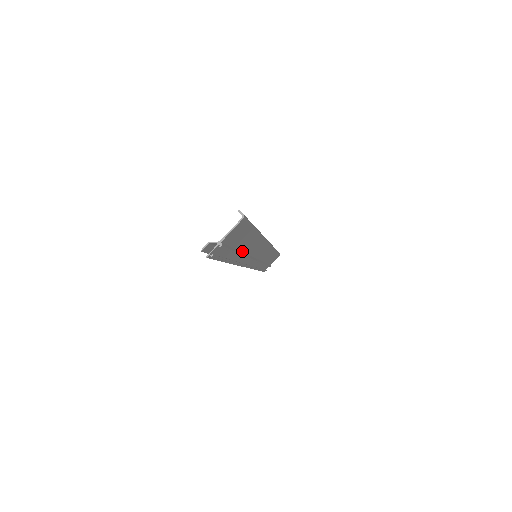
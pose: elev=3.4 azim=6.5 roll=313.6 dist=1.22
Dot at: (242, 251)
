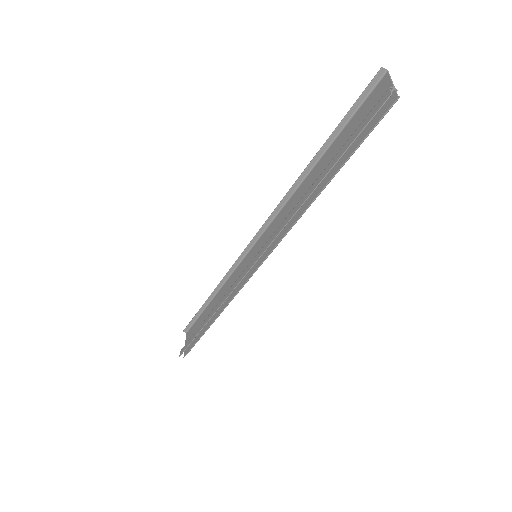
Dot at: occluded
